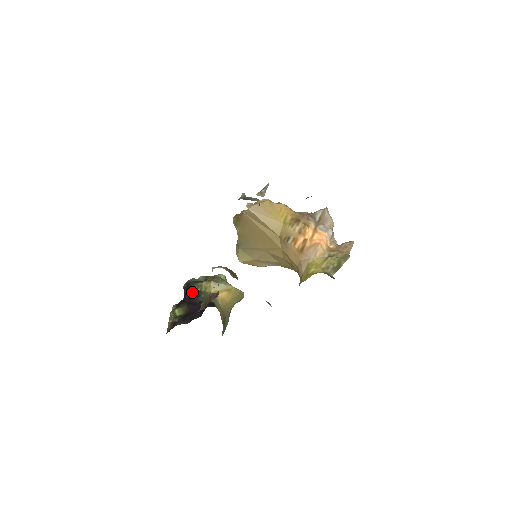
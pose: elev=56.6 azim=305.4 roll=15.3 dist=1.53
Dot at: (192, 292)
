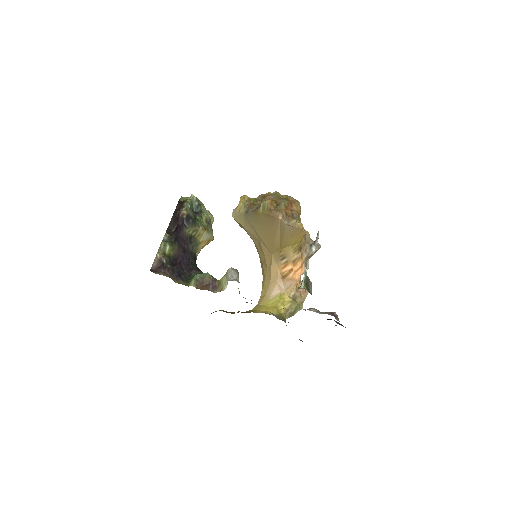
Dot at: (188, 233)
